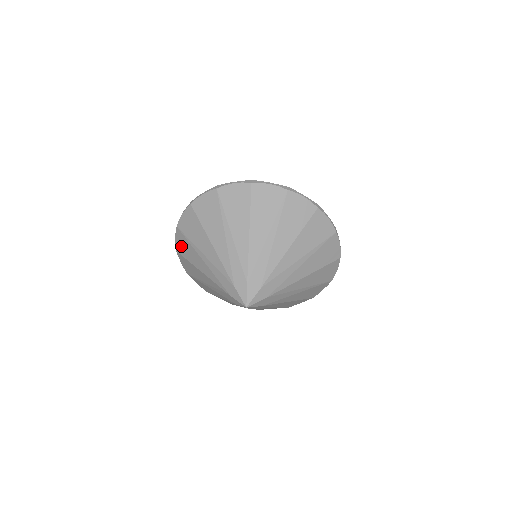
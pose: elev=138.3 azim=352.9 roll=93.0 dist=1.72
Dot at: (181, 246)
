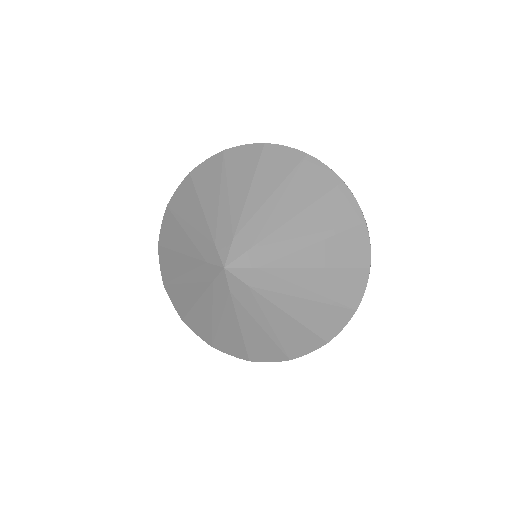
Dot at: (204, 170)
